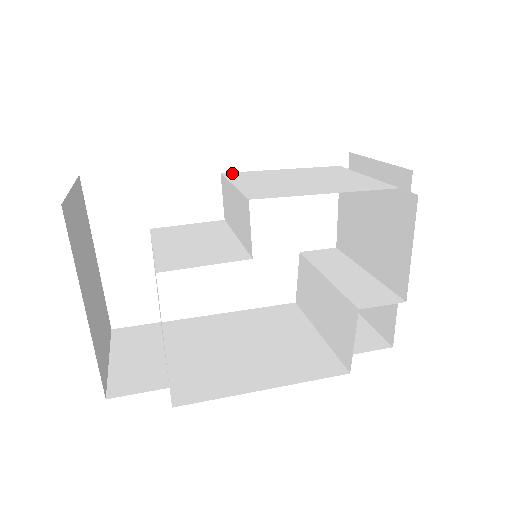
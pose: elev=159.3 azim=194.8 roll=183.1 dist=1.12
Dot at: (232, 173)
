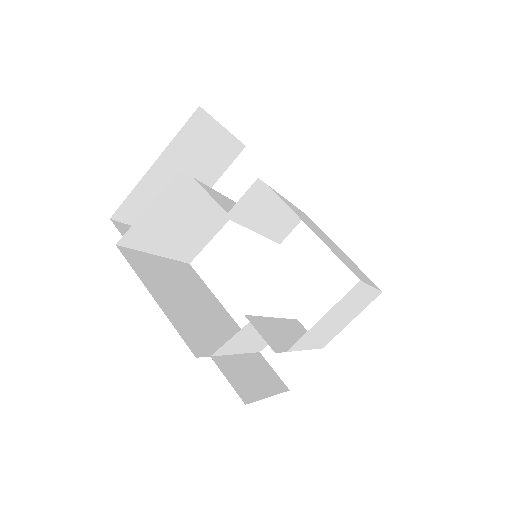
Dot at: occluded
